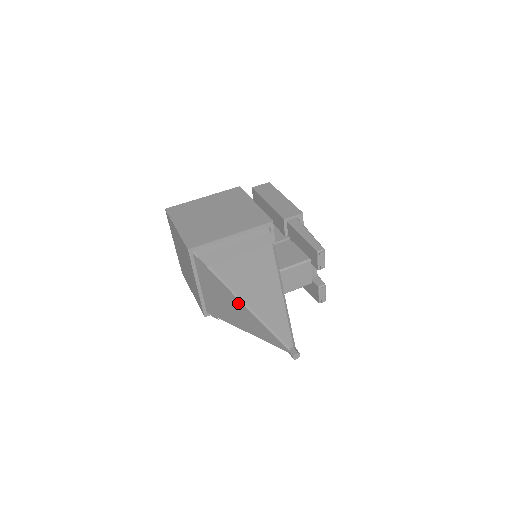
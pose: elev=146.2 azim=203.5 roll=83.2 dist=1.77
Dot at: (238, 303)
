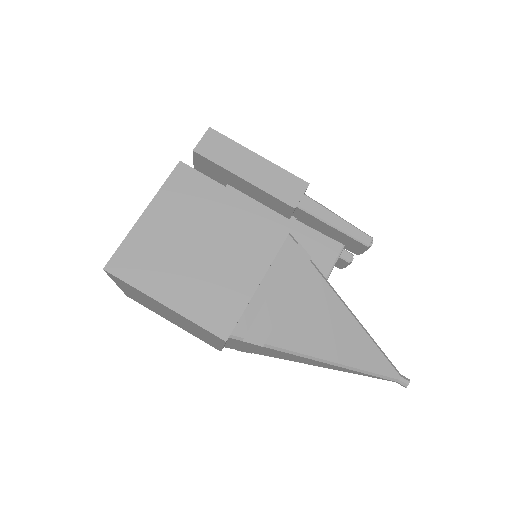
Dot at: (318, 362)
